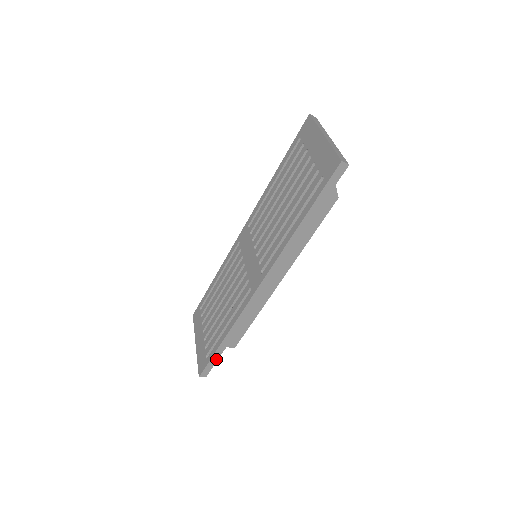
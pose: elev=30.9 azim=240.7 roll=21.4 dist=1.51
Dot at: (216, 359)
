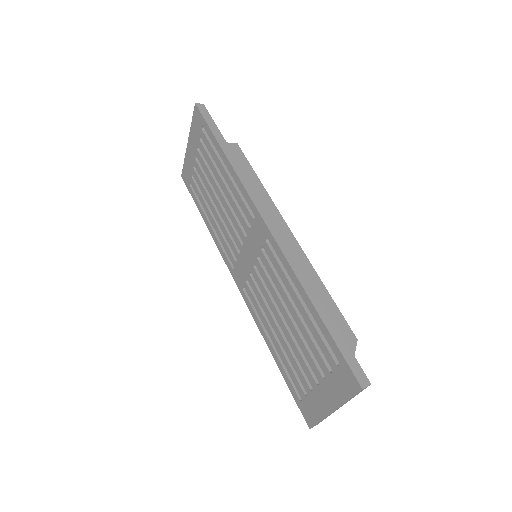
Dot at: occluded
